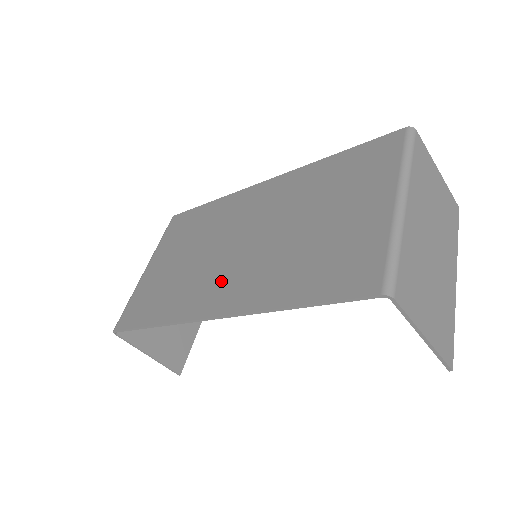
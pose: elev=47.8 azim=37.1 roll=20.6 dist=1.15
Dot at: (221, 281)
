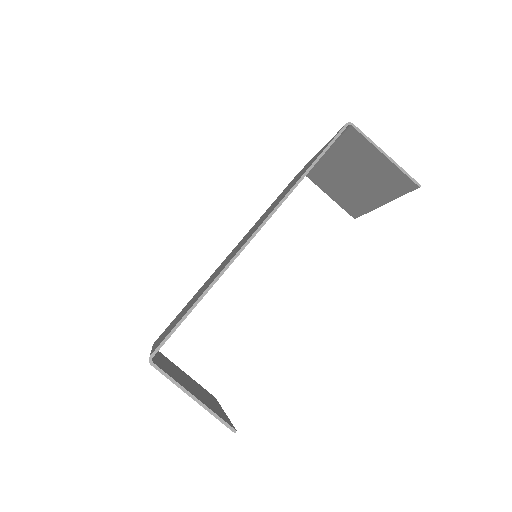
Dot at: (244, 241)
